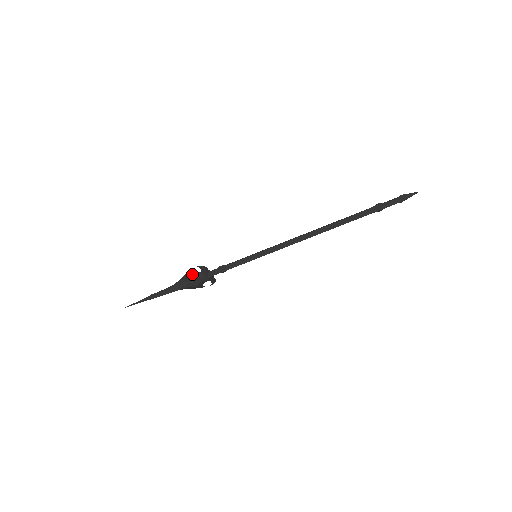
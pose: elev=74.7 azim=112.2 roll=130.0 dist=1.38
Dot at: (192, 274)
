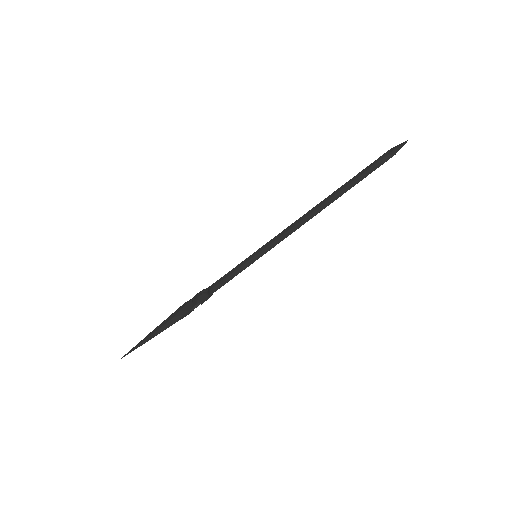
Dot at: (194, 301)
